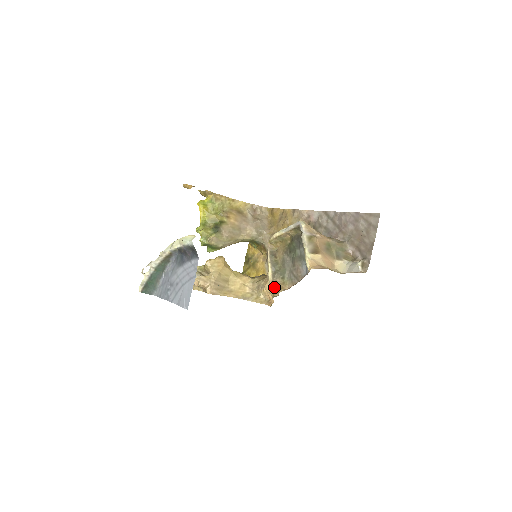
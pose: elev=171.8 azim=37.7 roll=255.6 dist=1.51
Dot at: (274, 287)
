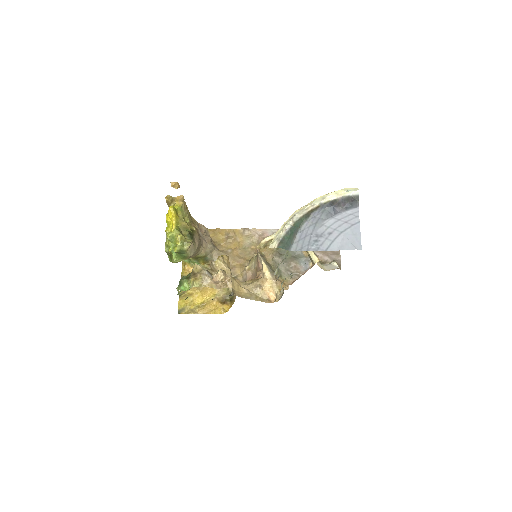
Dot at: (277, 284)
